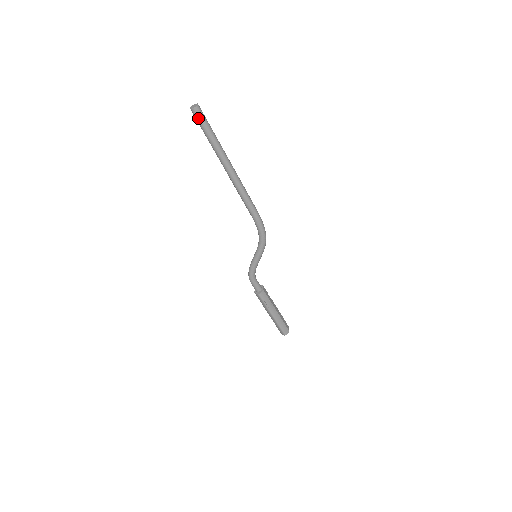
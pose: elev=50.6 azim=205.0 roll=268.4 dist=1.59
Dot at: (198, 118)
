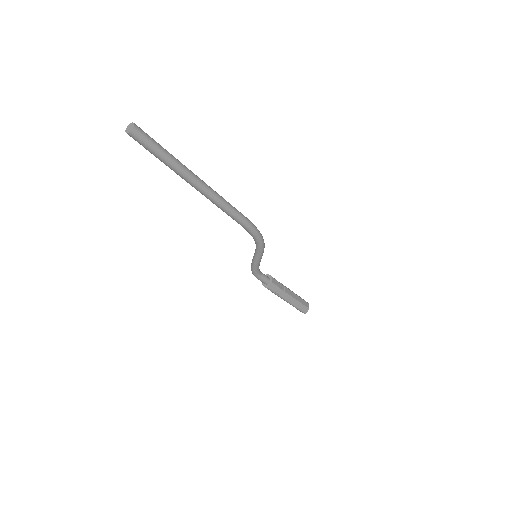
Dot at: (139, 142)
